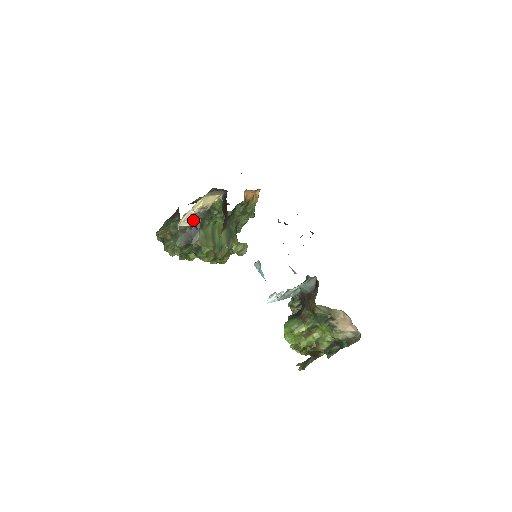
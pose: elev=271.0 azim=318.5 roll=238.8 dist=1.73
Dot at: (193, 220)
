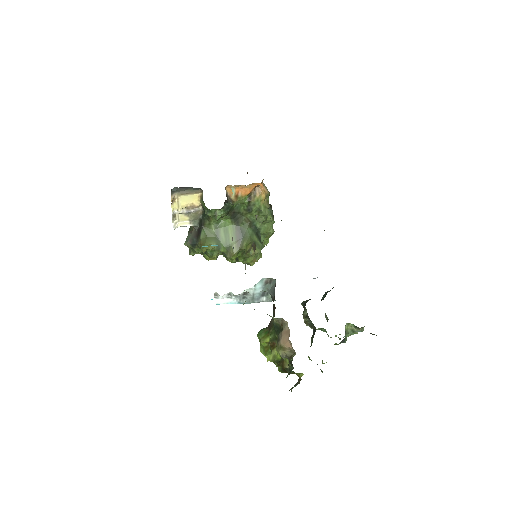
Dot at: (194, 220)
